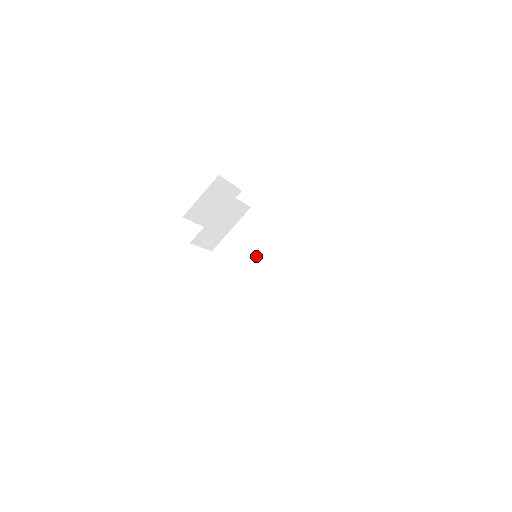
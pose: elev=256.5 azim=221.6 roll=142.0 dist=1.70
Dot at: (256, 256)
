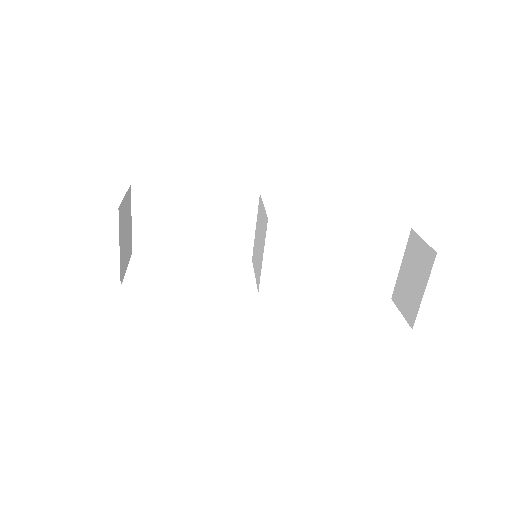
Dot at: (218, 237)
